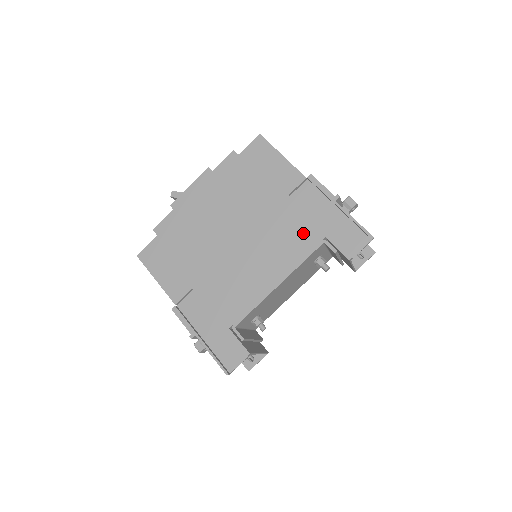
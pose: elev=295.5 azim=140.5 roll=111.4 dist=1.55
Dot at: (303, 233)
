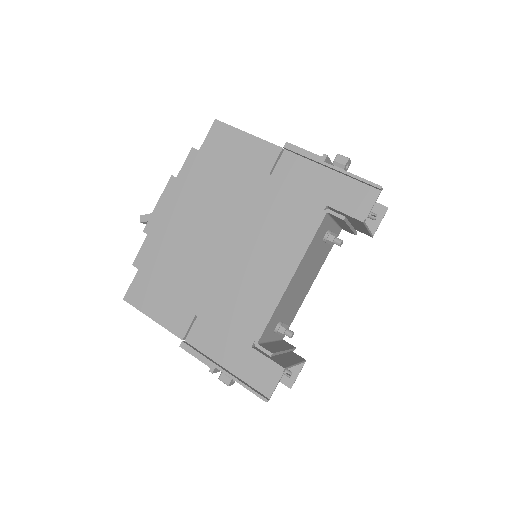
Dot at: (300, 210)
